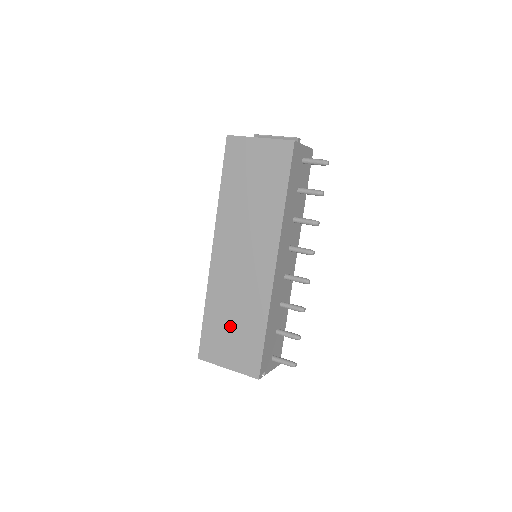
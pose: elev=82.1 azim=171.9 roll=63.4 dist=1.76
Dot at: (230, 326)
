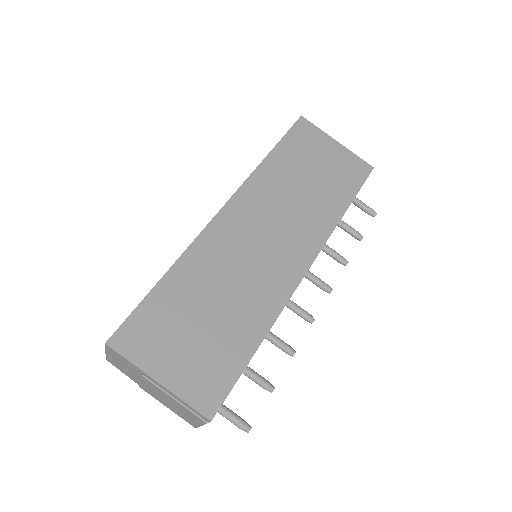
Dot at: (200, 316)
